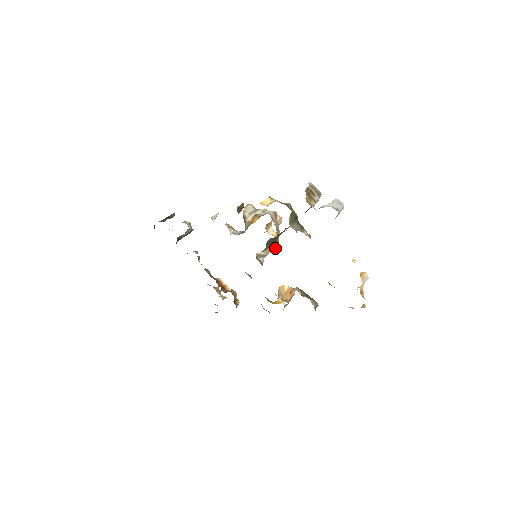
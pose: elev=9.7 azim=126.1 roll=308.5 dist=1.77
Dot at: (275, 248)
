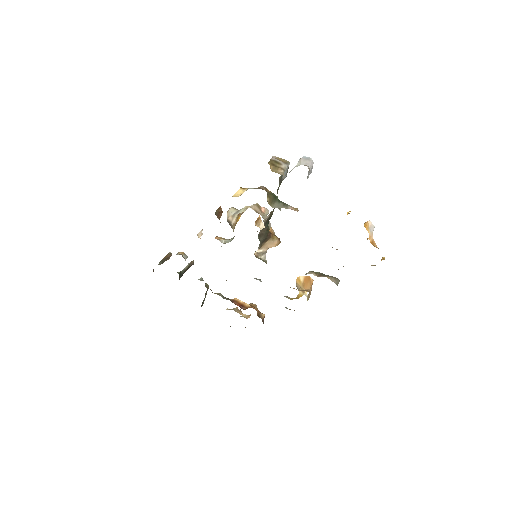
Dot at: (272, 241)
